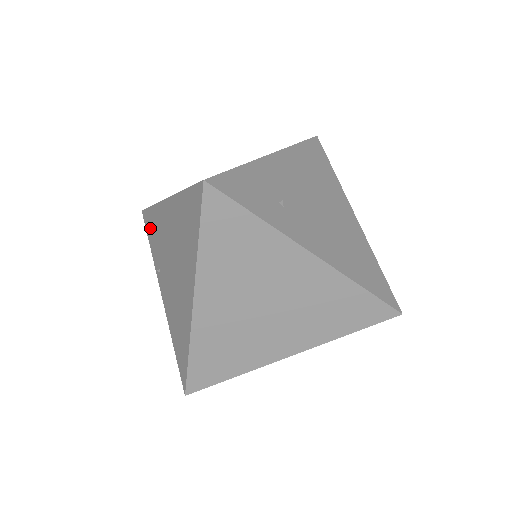
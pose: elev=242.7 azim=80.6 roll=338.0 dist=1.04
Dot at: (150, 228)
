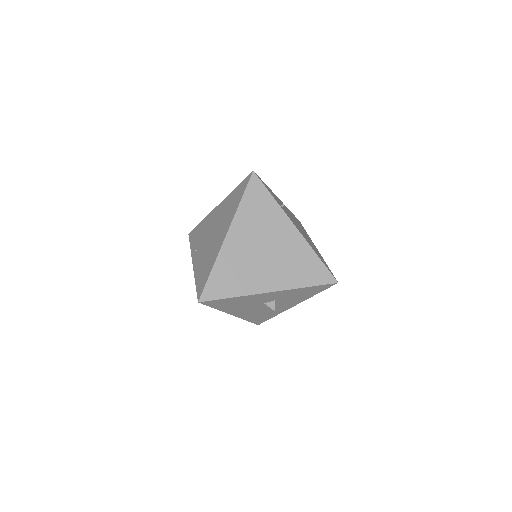
Dot at: (195, 235)
